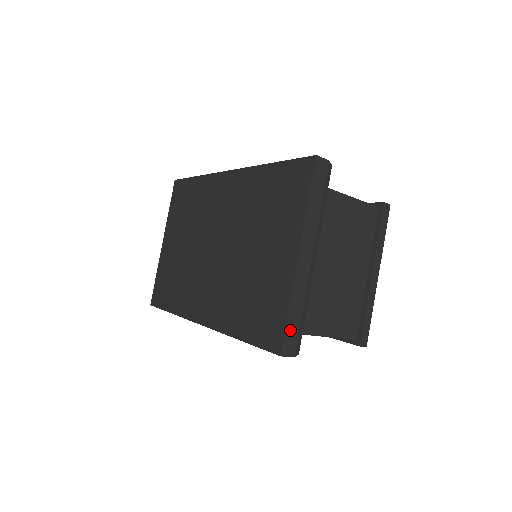
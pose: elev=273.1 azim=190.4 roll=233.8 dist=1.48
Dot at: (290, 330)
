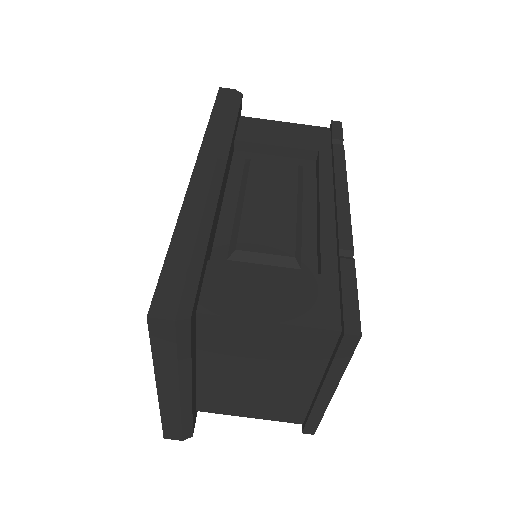
Dot at: (169, 428)
